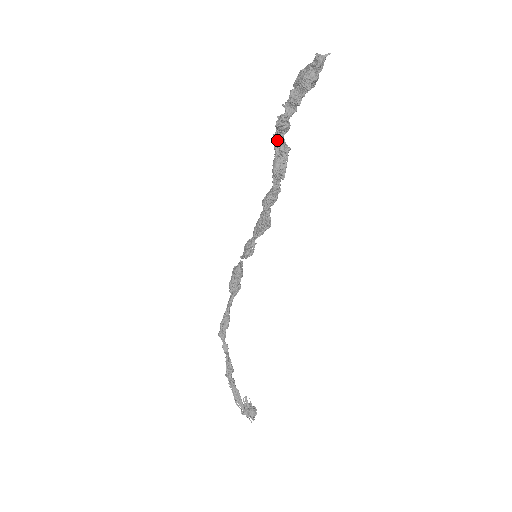
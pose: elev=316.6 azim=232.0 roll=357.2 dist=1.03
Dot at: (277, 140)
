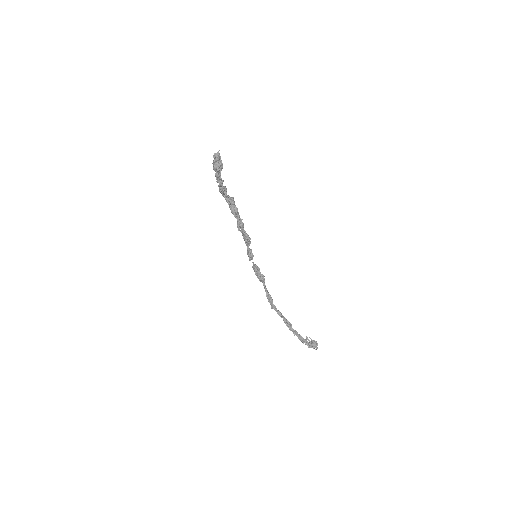
Dot at: (225, 197)
